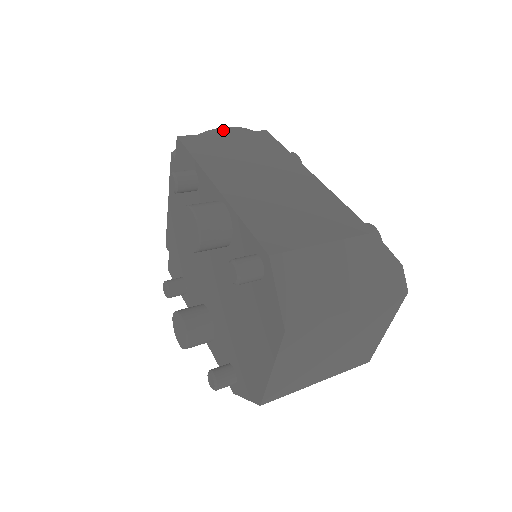
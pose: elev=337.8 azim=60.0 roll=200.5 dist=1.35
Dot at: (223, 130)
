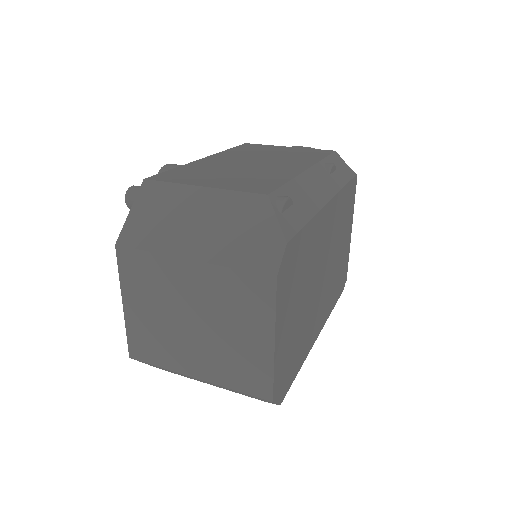
Dot at: occluded
